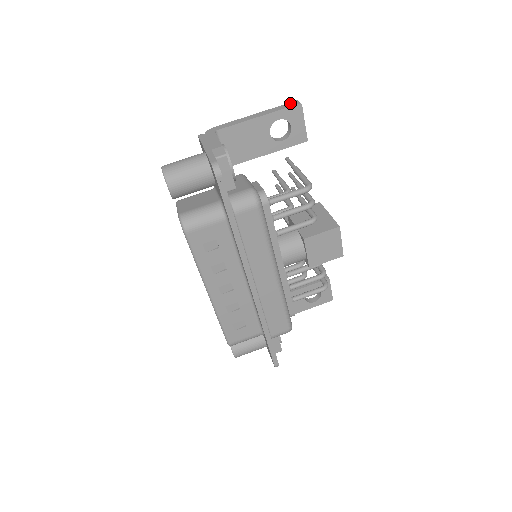
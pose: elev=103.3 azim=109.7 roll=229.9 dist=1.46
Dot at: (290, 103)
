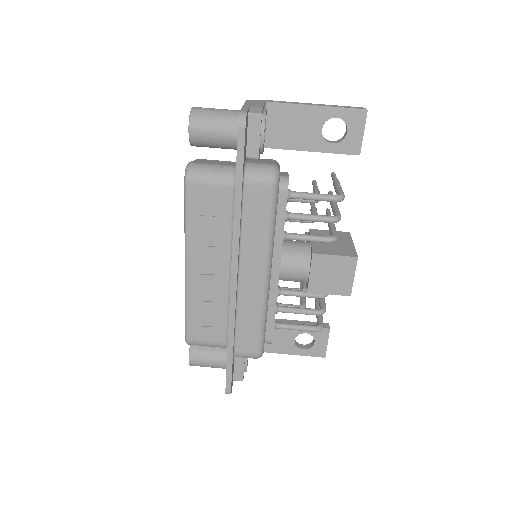
Dot at: (356, 107)
